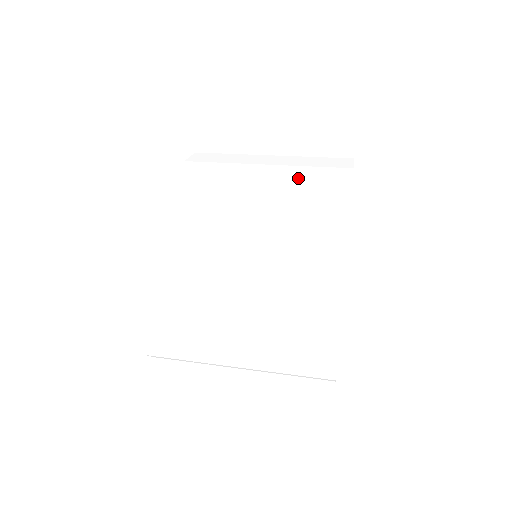
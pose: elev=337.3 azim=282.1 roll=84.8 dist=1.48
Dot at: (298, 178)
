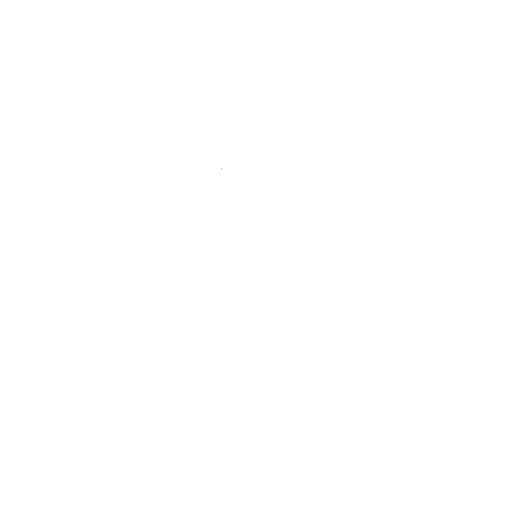
Dot at: (288, 191)
